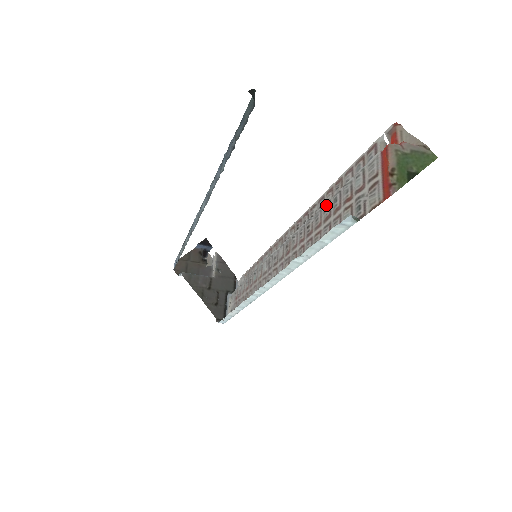
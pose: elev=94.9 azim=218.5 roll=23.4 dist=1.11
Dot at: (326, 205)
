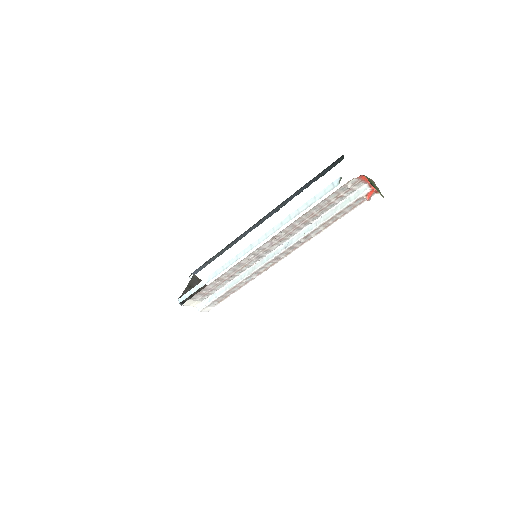
Dot at: (325, 211)
